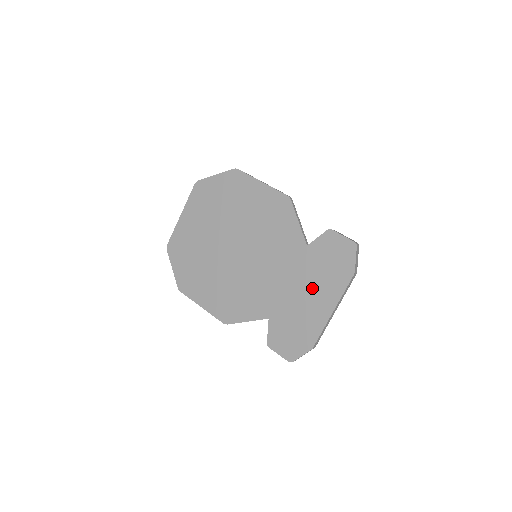
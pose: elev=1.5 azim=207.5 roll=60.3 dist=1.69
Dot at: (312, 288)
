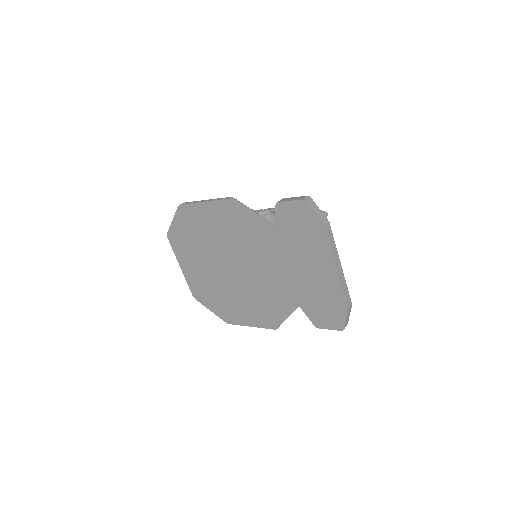
Dot at: (306, 261)
